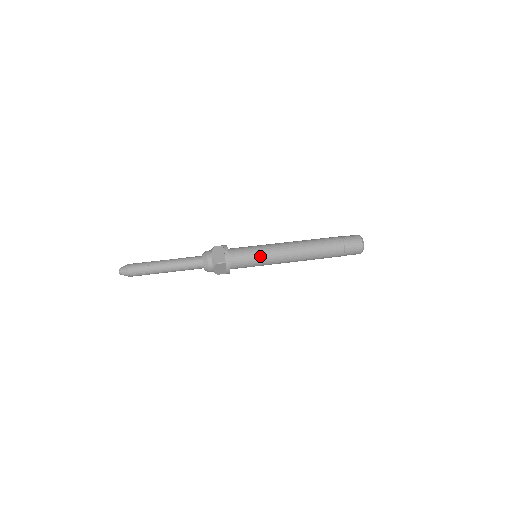
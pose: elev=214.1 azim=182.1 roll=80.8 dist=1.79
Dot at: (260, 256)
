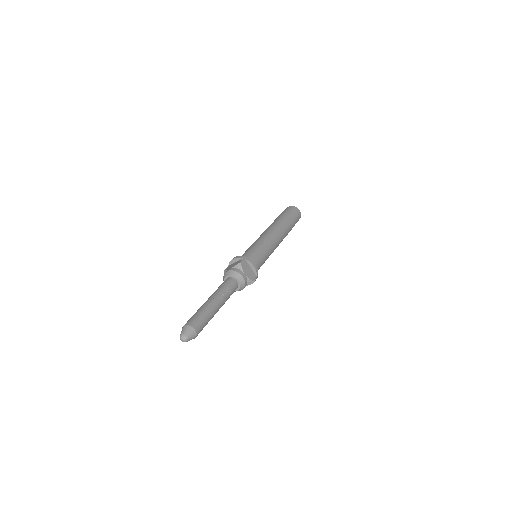
Dot at: (267, 257)
